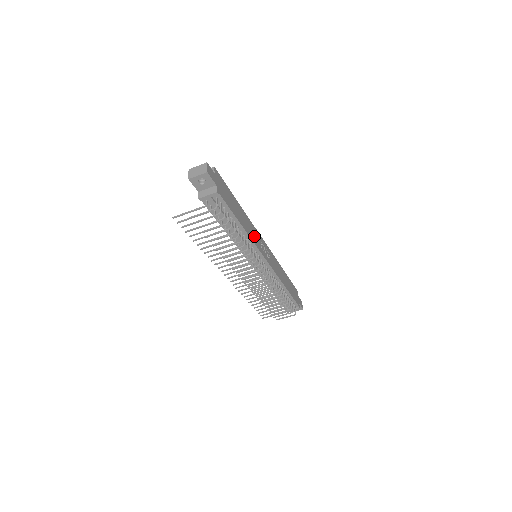
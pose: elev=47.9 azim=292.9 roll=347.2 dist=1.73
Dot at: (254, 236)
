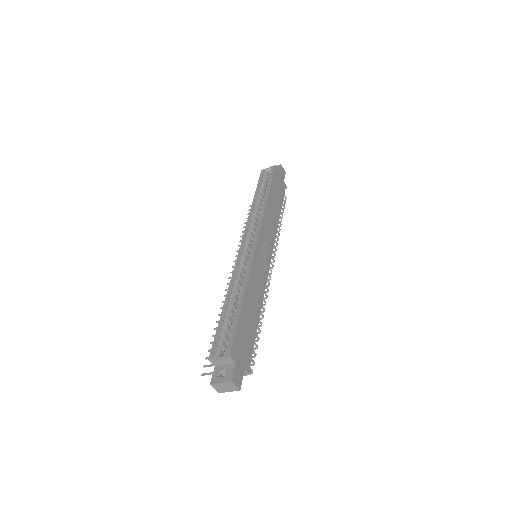
Dot at: (260, 277)
